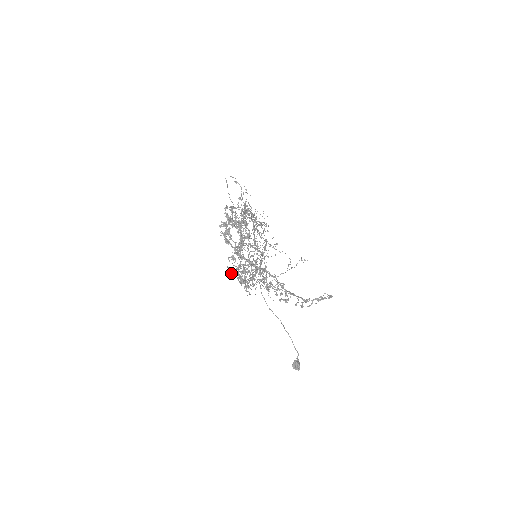
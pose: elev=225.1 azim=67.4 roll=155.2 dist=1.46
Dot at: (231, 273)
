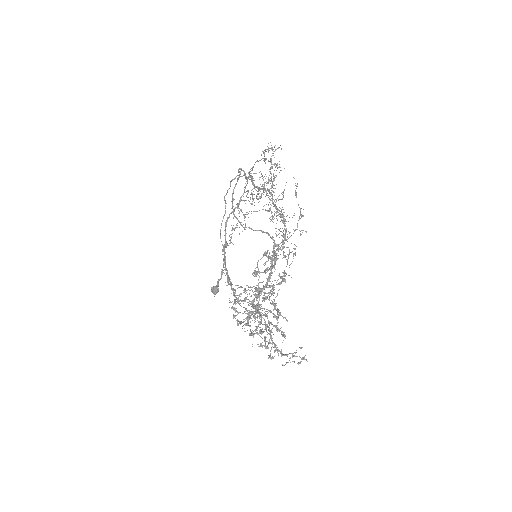
Dot at: (231, 308)
